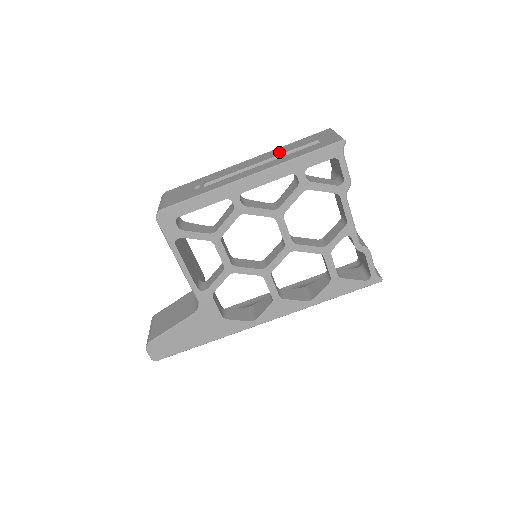
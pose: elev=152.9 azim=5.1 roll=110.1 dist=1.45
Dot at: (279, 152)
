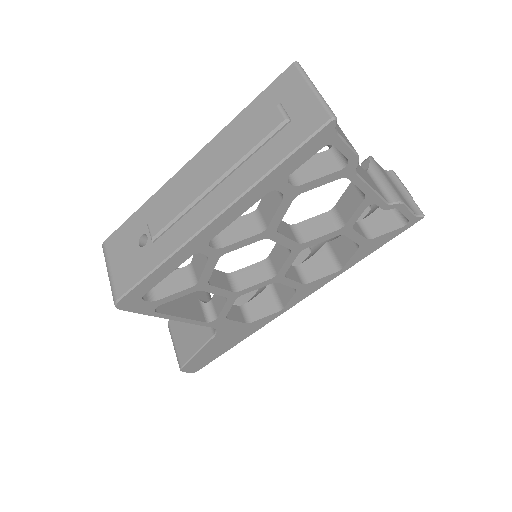
Dot at: (233, 153)
